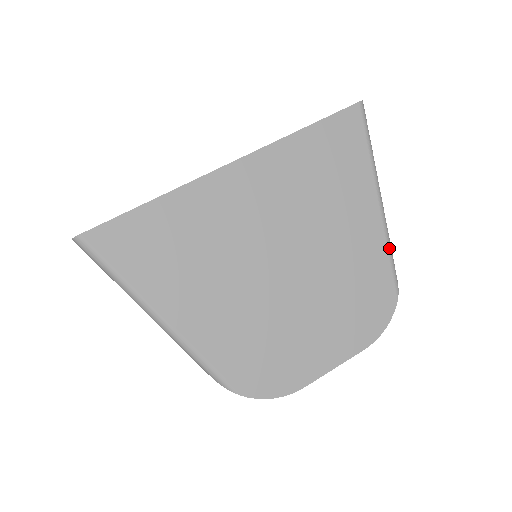
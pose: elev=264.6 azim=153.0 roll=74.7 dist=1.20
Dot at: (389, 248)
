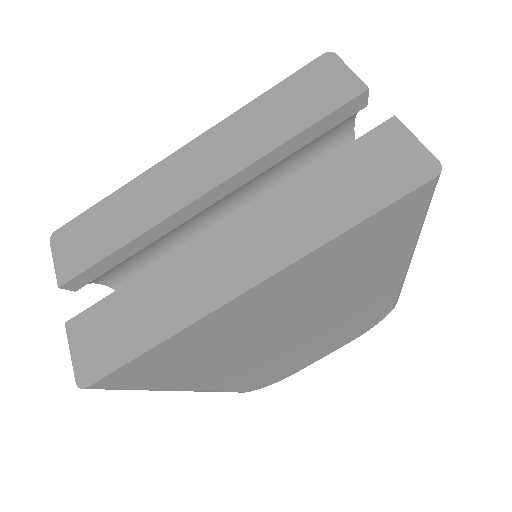
Dot at: (403, 283)
